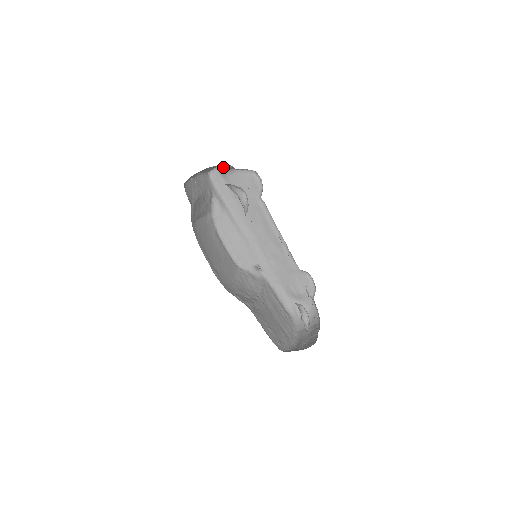
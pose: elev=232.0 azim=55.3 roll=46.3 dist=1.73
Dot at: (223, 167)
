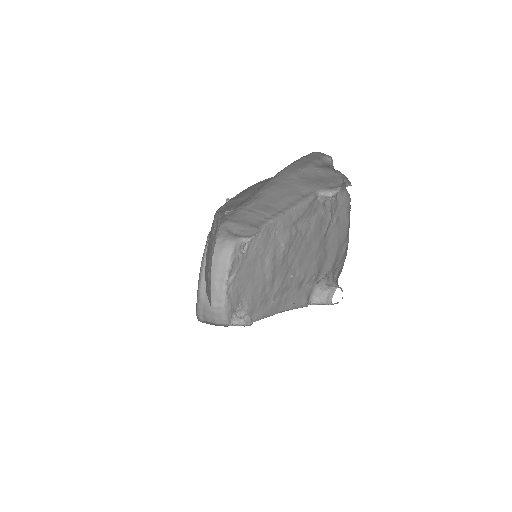
Dot at: occluded
